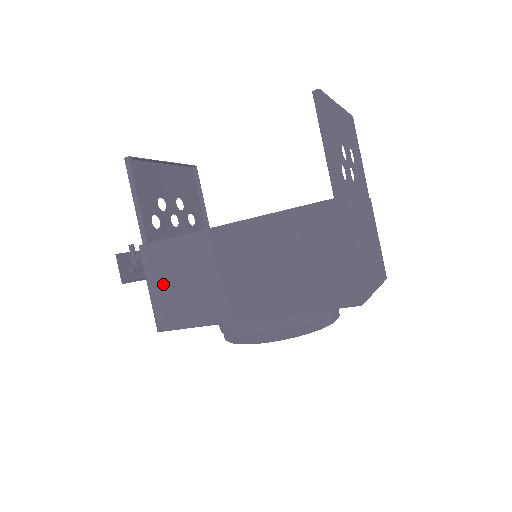
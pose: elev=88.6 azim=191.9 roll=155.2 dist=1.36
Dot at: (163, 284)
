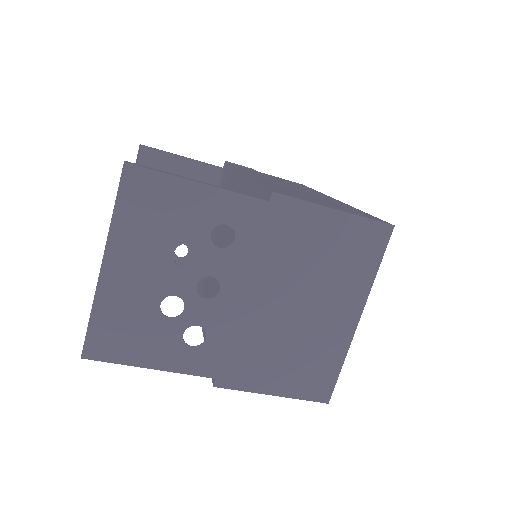
Dot at: occluded
